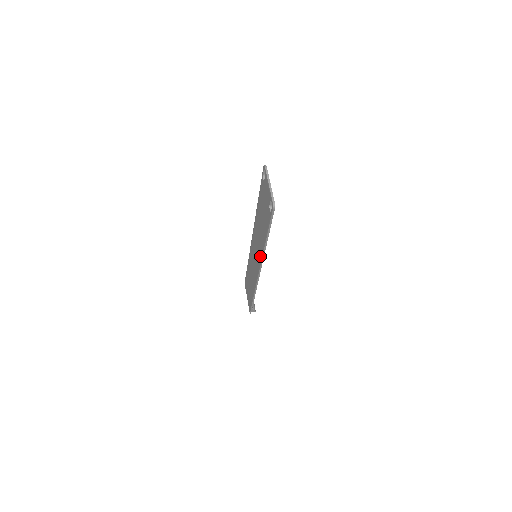
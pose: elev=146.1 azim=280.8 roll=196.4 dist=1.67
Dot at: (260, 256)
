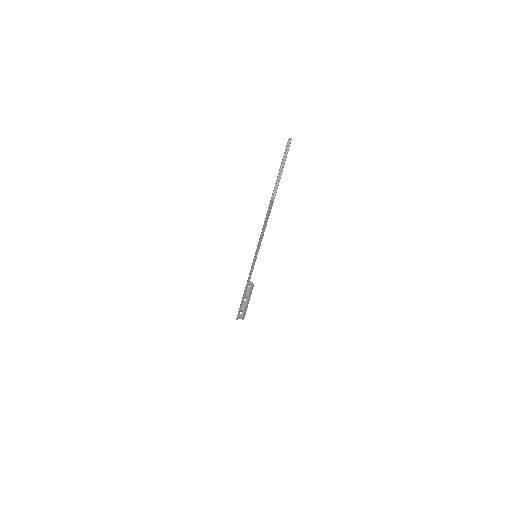
Dot at: occluded
